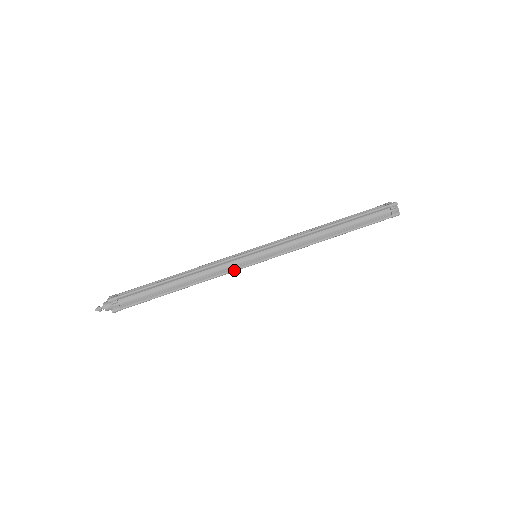
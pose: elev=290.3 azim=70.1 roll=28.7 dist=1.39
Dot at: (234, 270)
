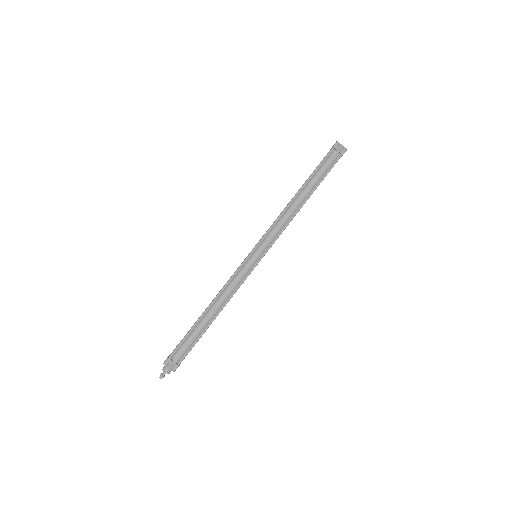
Dot at: (245, 278)
